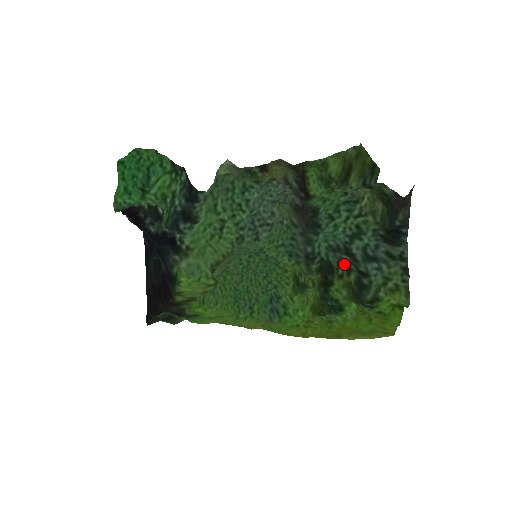
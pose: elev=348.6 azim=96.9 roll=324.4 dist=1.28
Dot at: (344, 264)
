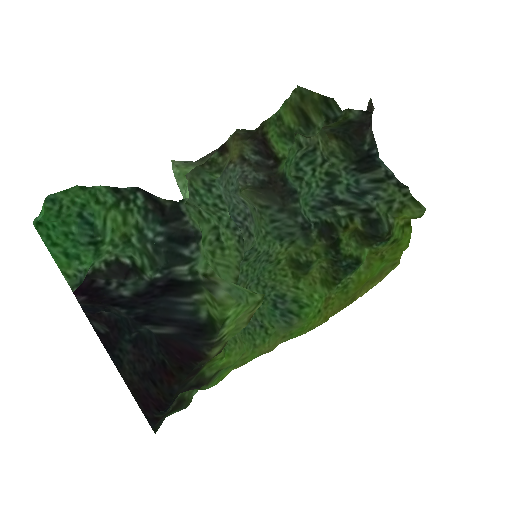
Dot at: (341, 214)
